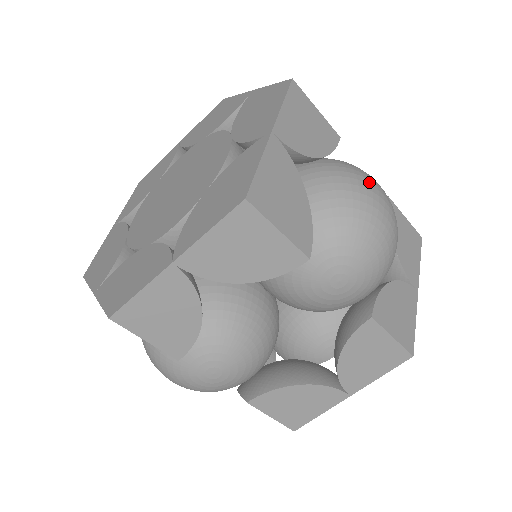
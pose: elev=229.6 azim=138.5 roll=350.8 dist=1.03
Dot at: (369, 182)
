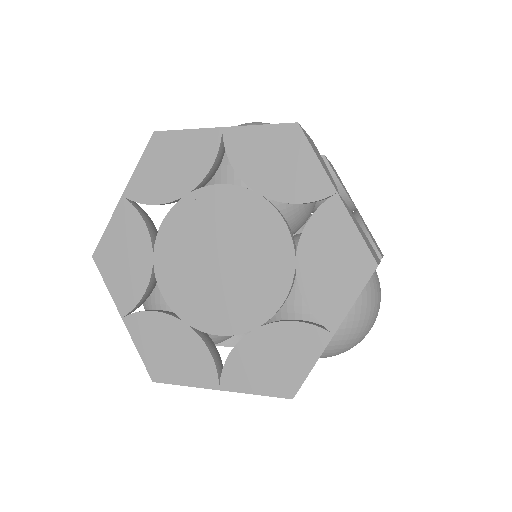
Dot at: (375, 314)
